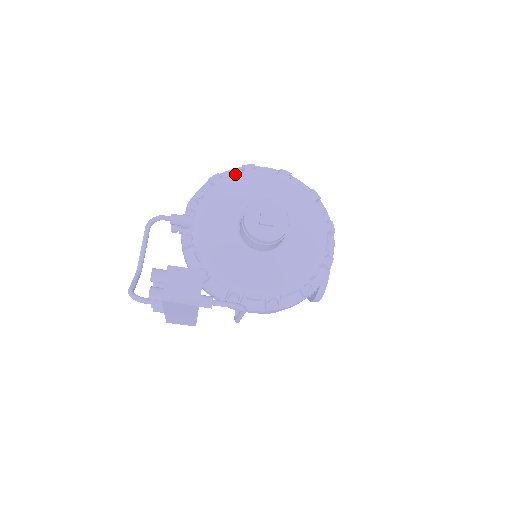
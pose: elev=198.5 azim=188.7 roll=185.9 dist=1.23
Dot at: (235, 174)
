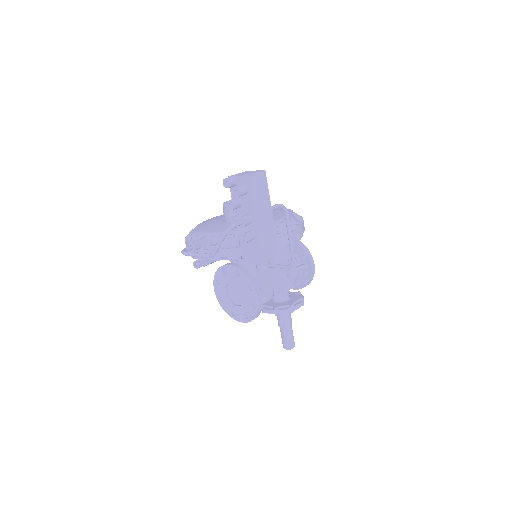
Dot at: occluded
